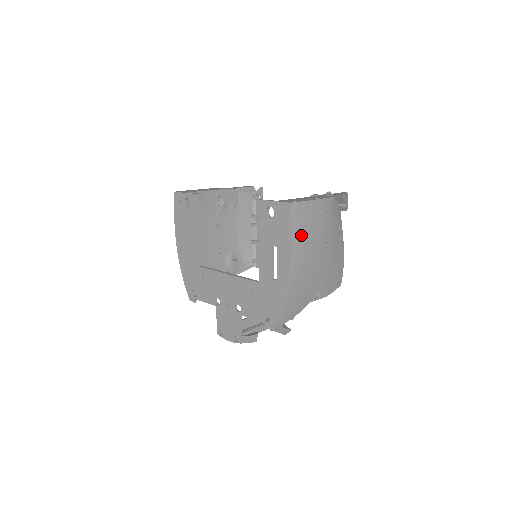
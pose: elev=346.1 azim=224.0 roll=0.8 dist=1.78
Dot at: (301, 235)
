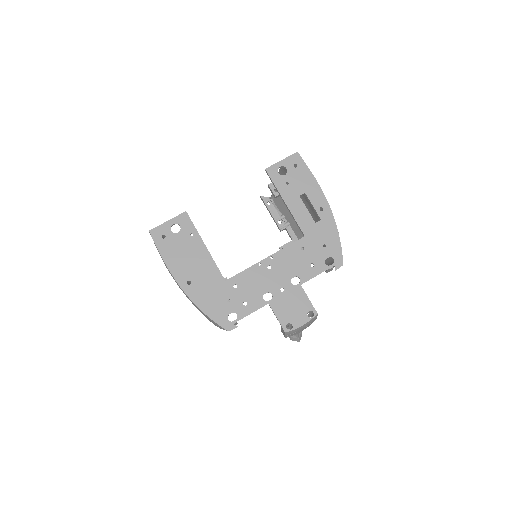
Dot at: occluded
